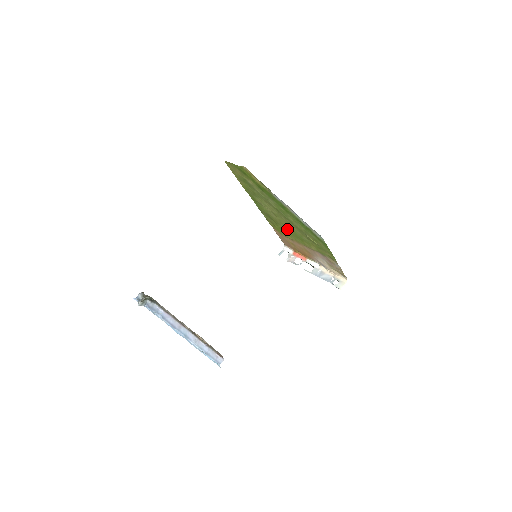
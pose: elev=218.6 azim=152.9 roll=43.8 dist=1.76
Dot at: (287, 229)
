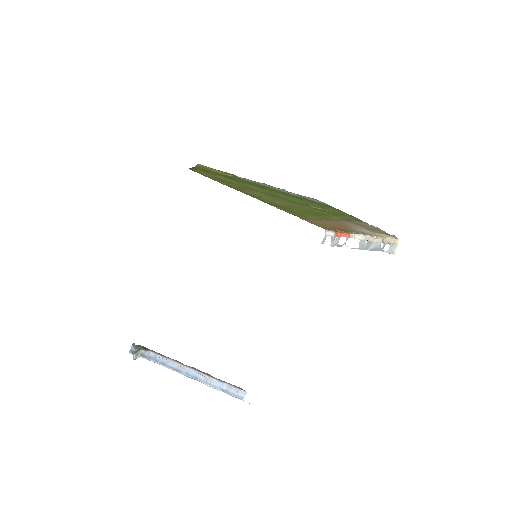
Dot at: (300, 210)
